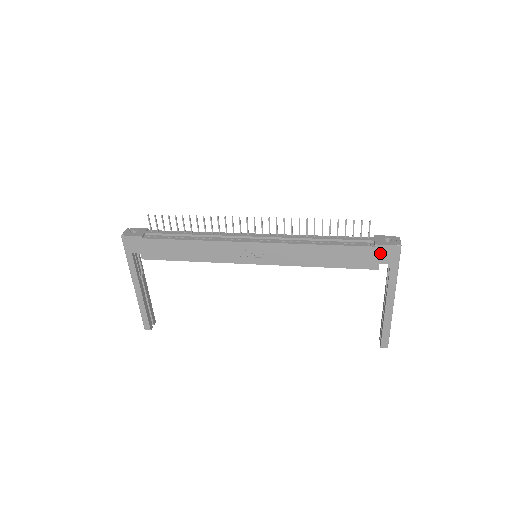
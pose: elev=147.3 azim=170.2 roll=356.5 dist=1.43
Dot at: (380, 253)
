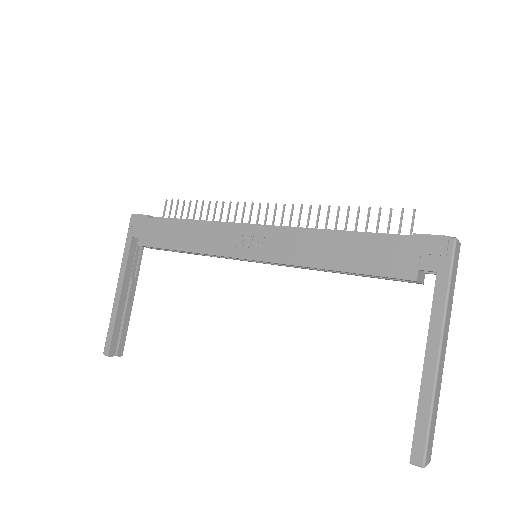
Dot at: (421, 249)
